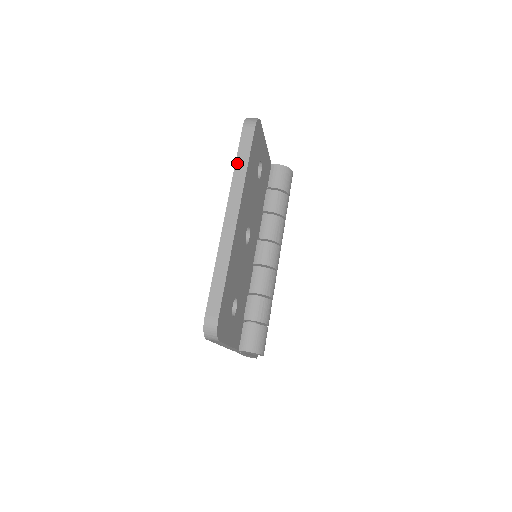
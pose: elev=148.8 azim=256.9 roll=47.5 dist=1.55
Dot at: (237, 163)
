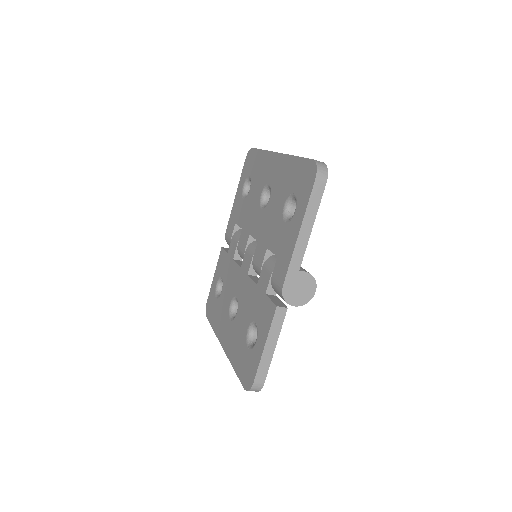
Dot at: occluded
